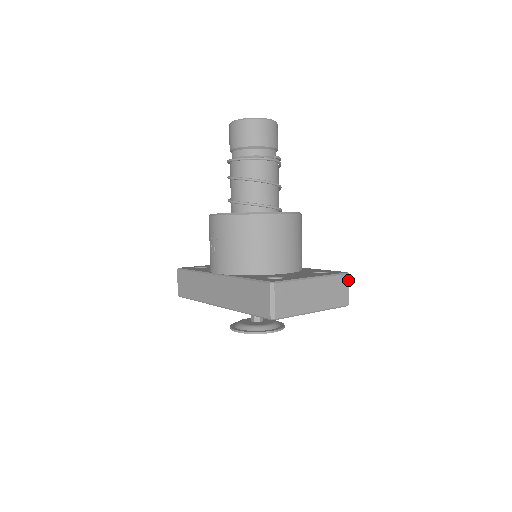
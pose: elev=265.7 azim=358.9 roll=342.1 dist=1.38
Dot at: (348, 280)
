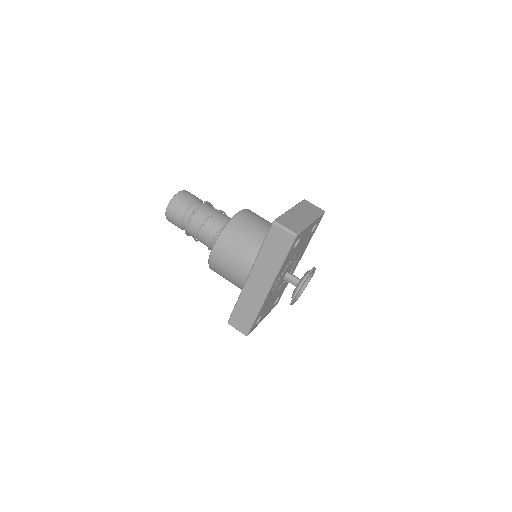
Dot at: (308, 202)
